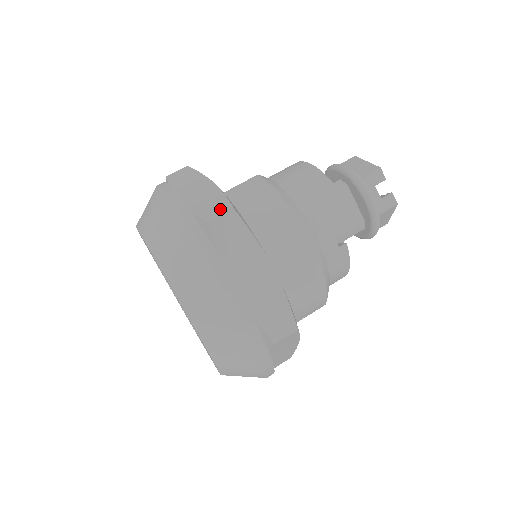
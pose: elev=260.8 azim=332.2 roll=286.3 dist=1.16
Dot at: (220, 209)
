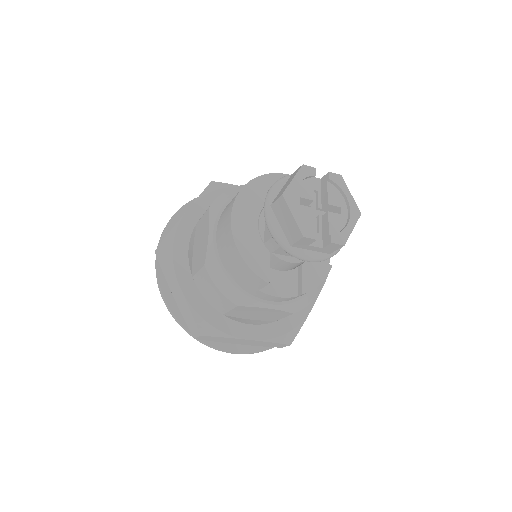
Dot at: (194, 330)
